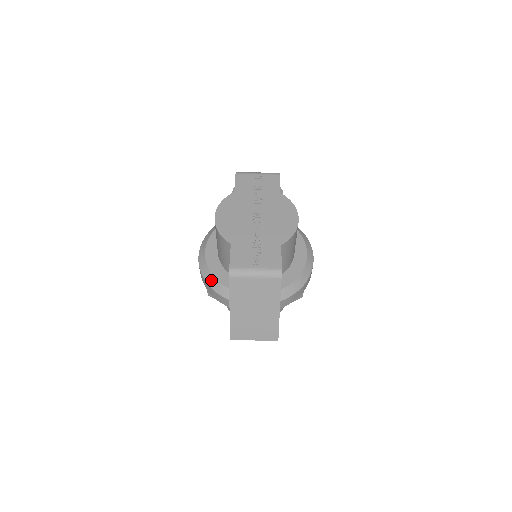
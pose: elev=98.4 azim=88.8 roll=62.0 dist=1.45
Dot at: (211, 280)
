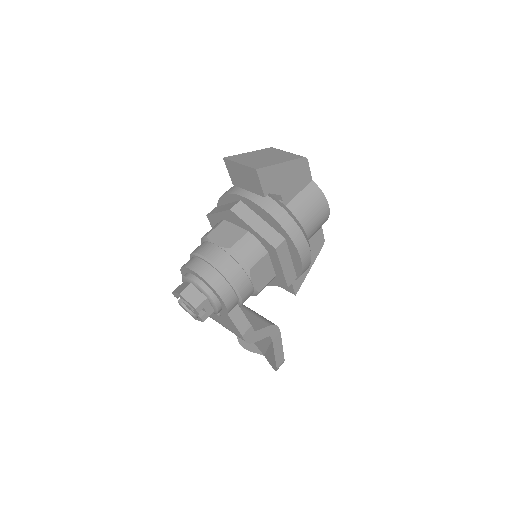
Dot at: occluded
